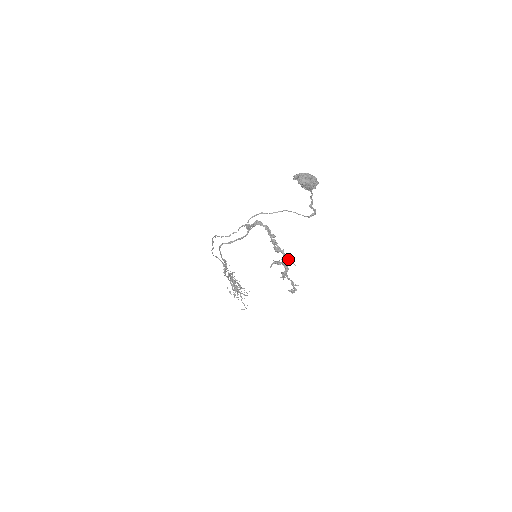
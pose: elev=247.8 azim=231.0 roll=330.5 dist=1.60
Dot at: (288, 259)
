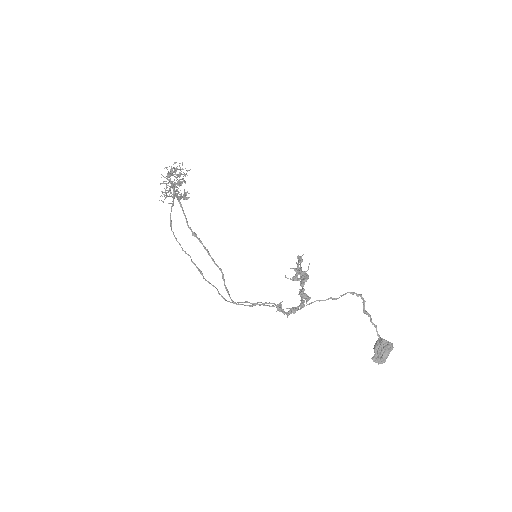
Dot at: (308, 276)
